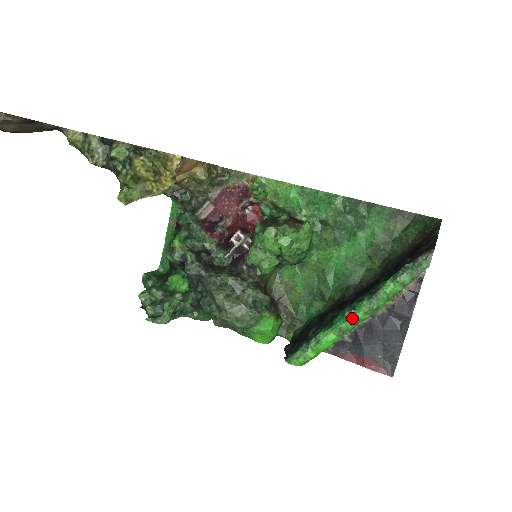
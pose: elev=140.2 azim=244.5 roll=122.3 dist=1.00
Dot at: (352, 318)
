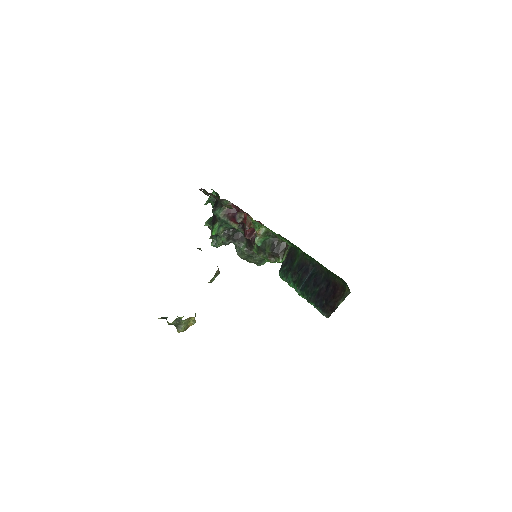
Dot at: occluded
